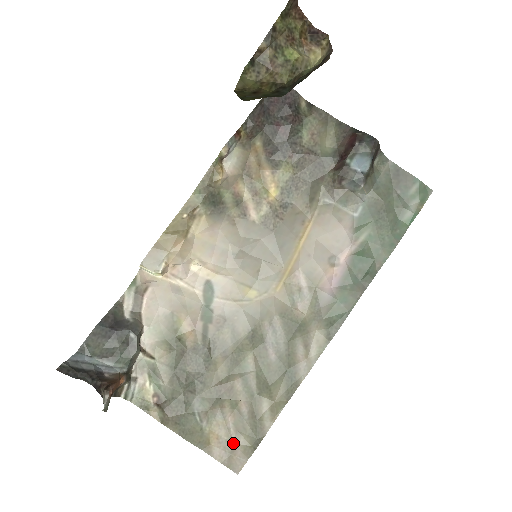
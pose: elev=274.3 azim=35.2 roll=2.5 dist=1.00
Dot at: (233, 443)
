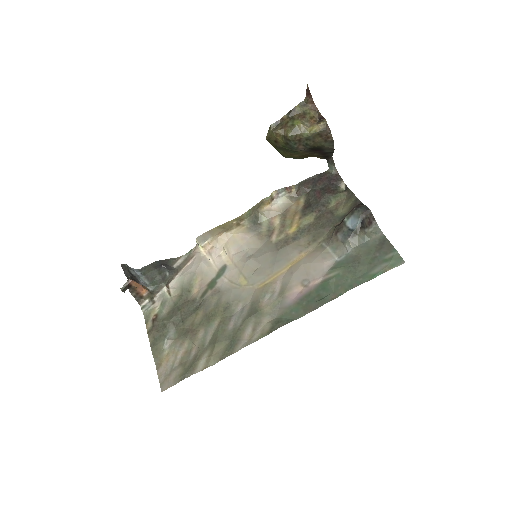
Dot at: (173, 369)
